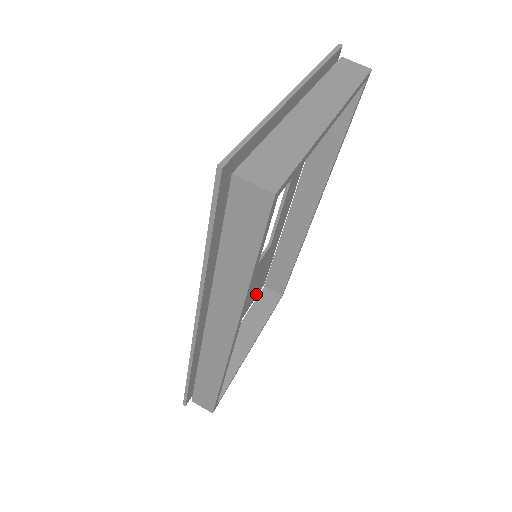
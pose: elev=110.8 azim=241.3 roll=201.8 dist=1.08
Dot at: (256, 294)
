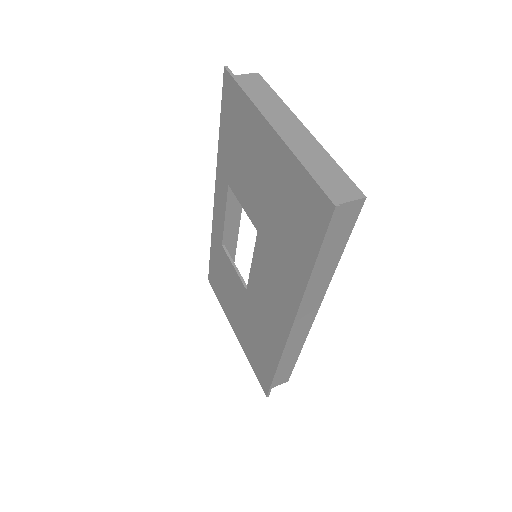
Dot at: occluded
